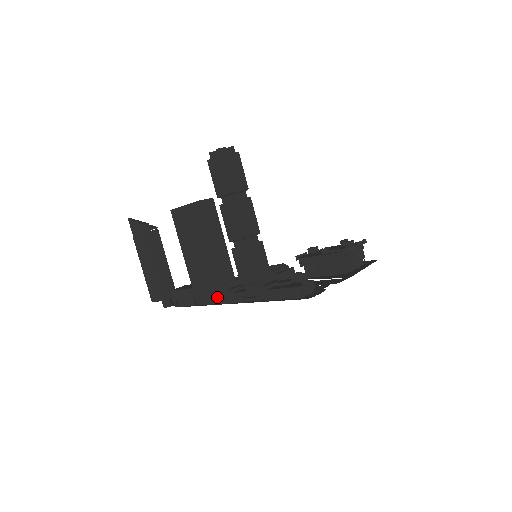
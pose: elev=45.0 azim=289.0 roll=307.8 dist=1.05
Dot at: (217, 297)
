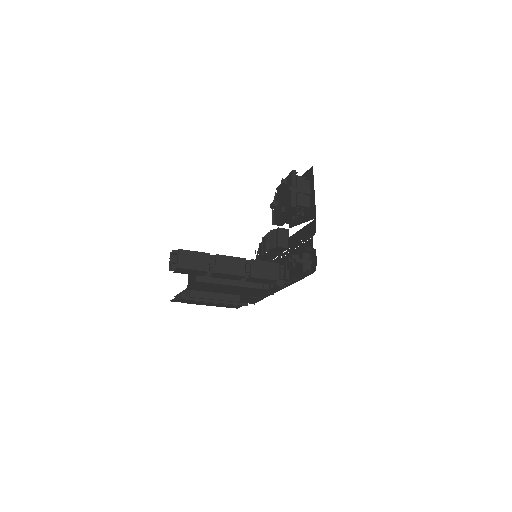
Dot at: (267, 292)
